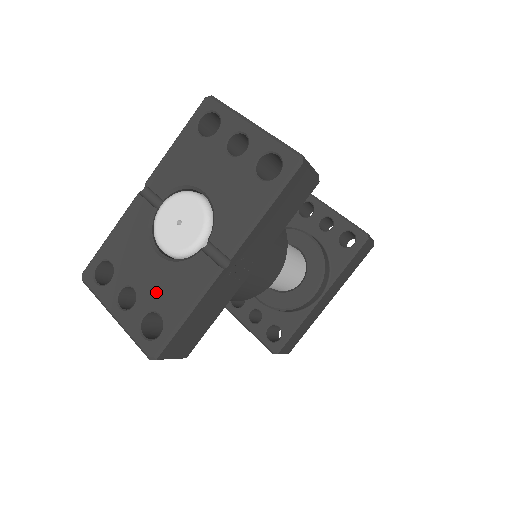
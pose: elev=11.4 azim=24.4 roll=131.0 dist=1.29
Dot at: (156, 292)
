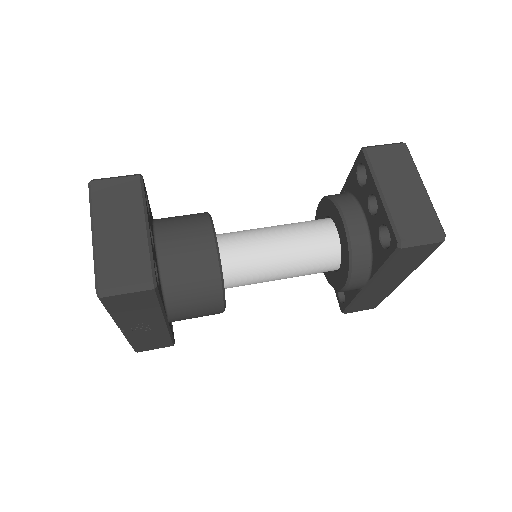
Dot at: occluded
